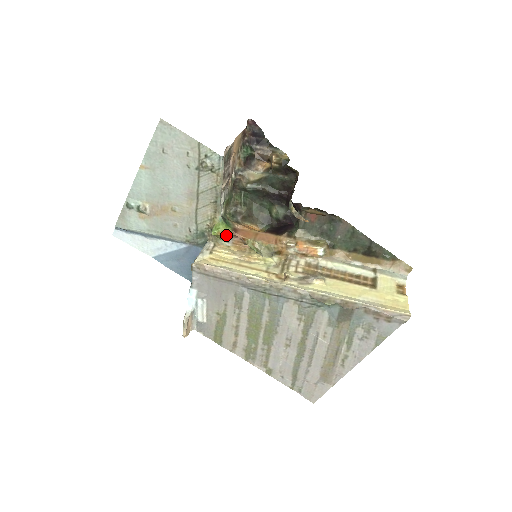
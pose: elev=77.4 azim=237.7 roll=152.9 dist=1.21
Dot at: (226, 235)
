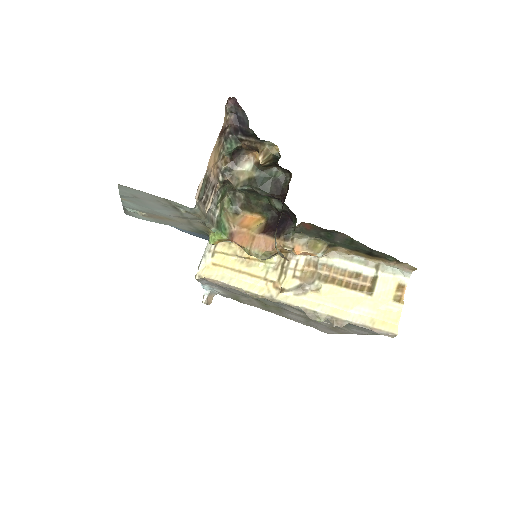
Dot at: (224, 240)
